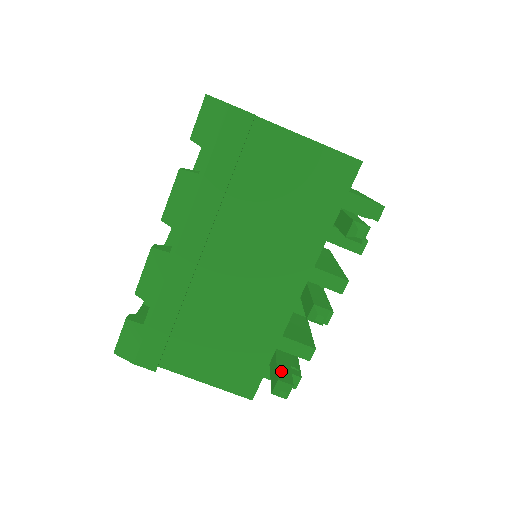
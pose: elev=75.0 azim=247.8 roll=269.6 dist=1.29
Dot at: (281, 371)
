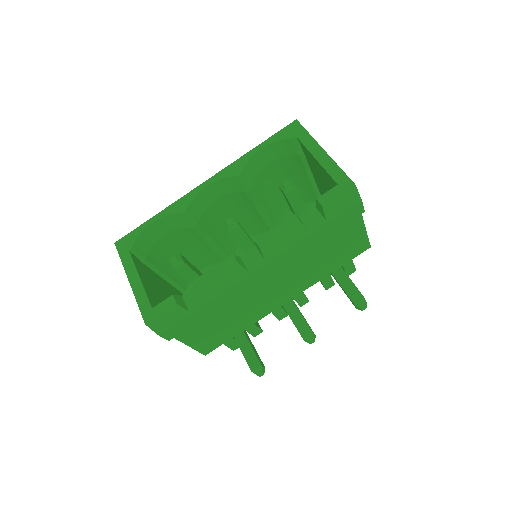
Dot at: (257, 355)
